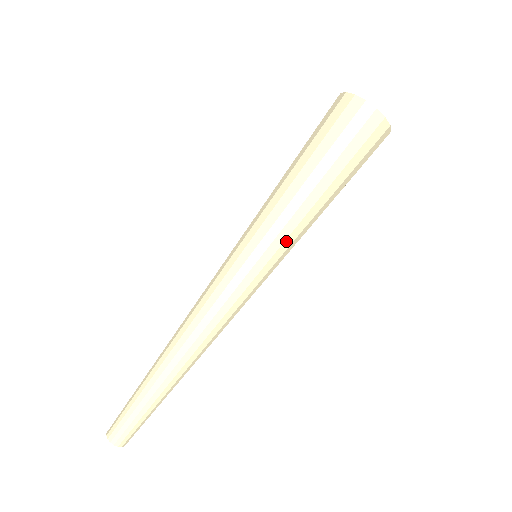
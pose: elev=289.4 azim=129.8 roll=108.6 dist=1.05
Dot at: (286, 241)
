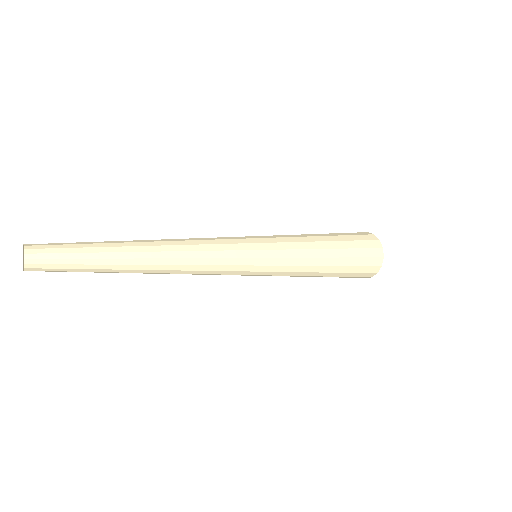
Dot at: (289, 259)
